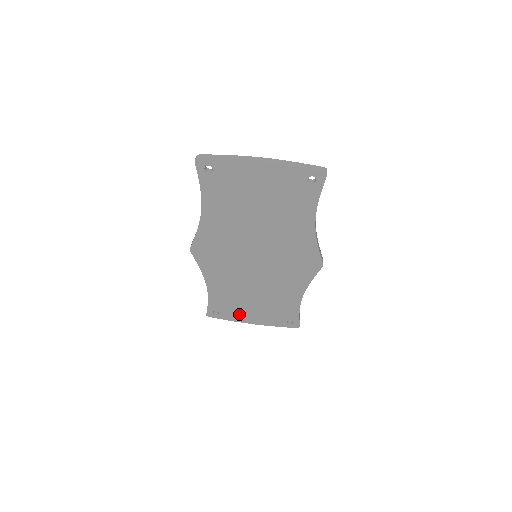
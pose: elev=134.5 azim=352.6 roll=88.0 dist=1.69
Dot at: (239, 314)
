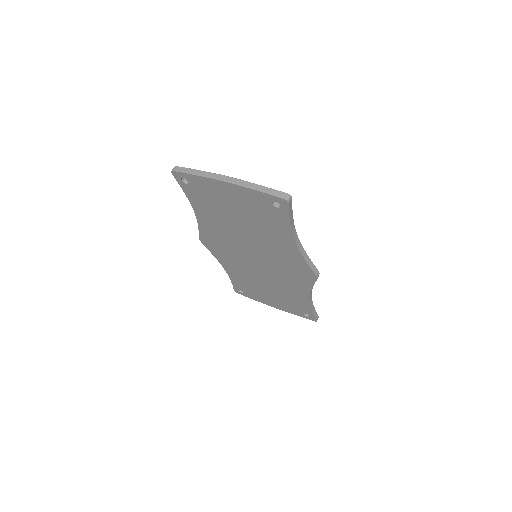
Dot at: (260, 297)
